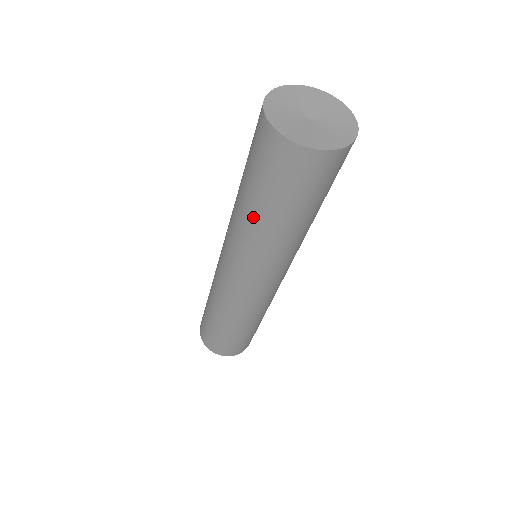
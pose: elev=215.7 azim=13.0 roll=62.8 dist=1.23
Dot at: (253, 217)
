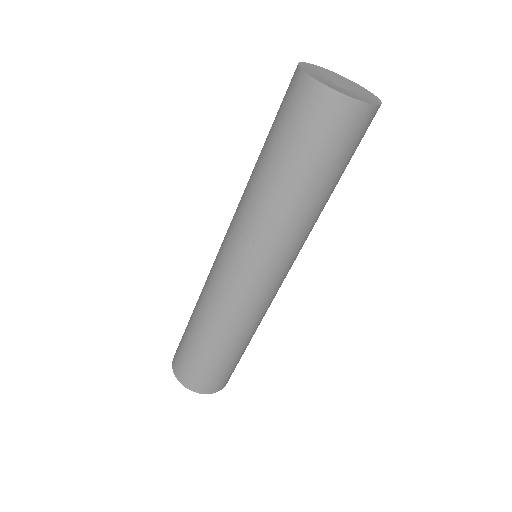
Dot at: (265, 179)
